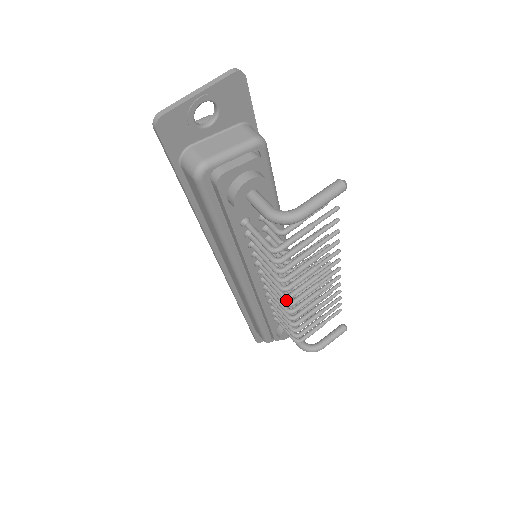
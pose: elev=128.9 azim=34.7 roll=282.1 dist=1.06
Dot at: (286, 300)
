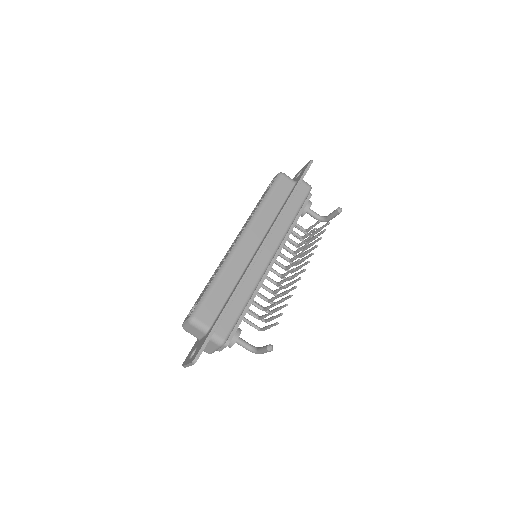
Dot at: (289, 241)
